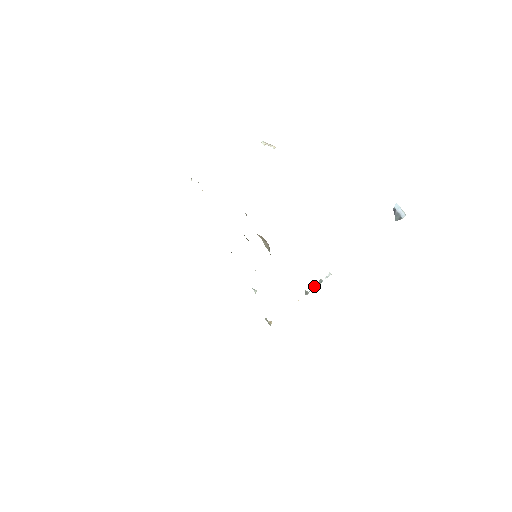
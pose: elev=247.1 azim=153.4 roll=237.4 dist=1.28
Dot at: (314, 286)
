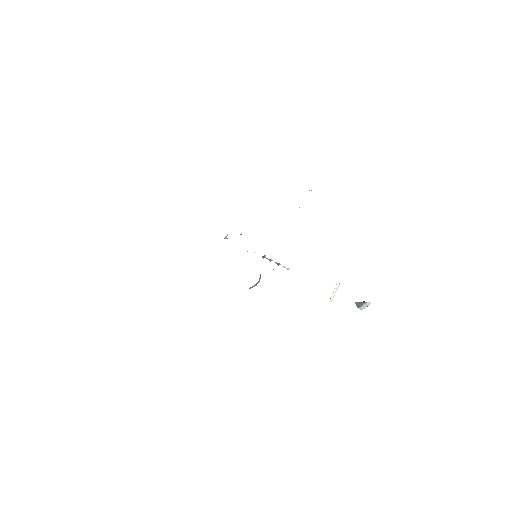
Dot at: (272, 260)
